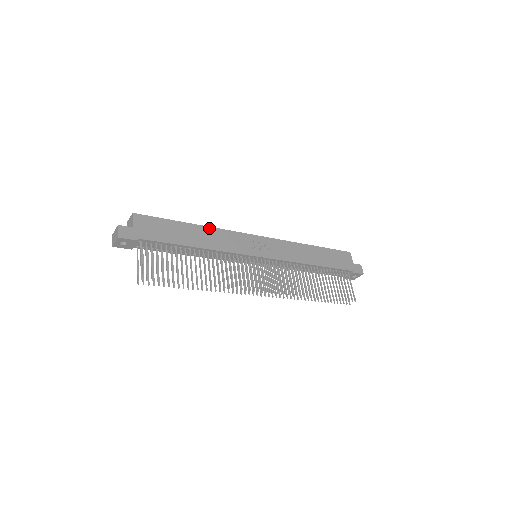
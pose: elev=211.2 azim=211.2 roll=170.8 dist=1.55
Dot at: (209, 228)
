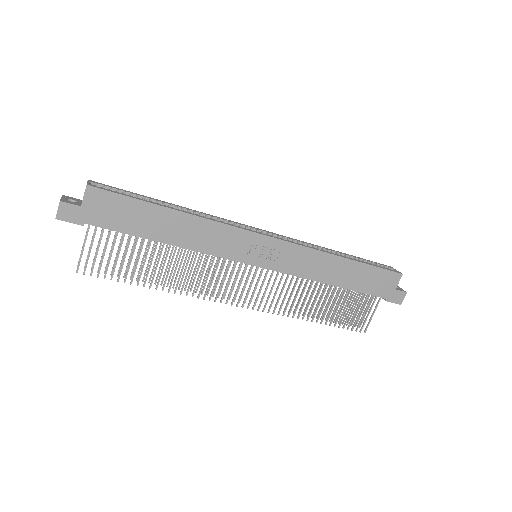
Dot at: (197, 218)
